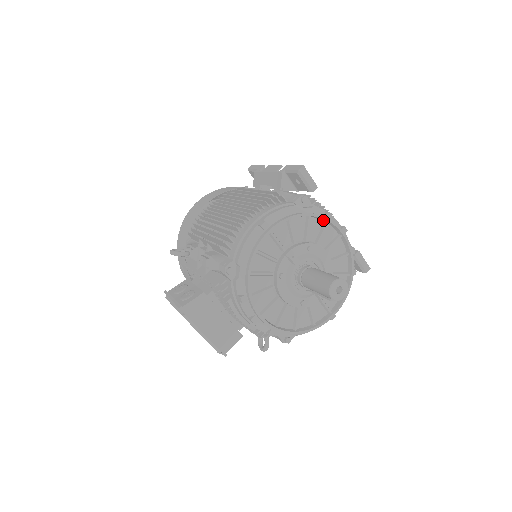
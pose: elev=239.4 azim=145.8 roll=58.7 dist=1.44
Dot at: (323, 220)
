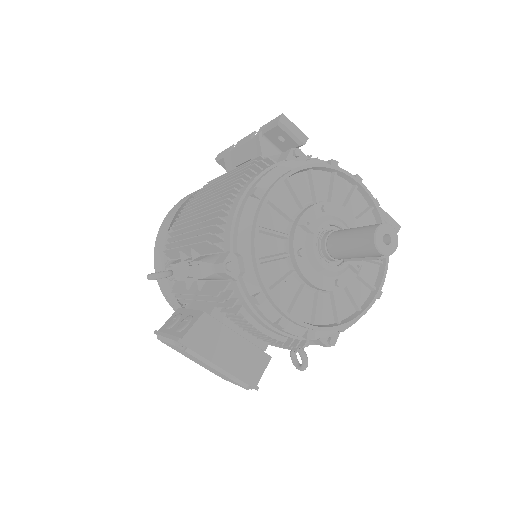
Dot at: (329, 171)
